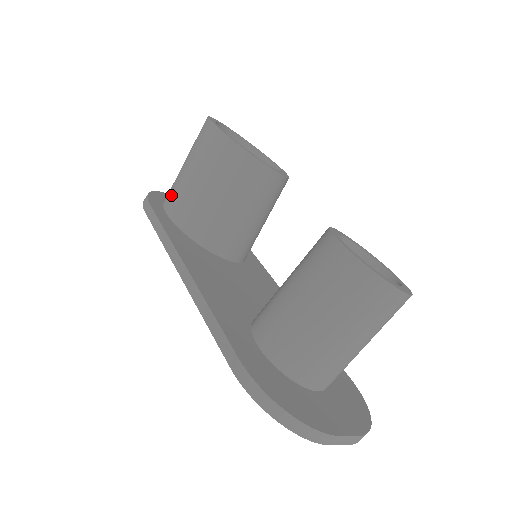
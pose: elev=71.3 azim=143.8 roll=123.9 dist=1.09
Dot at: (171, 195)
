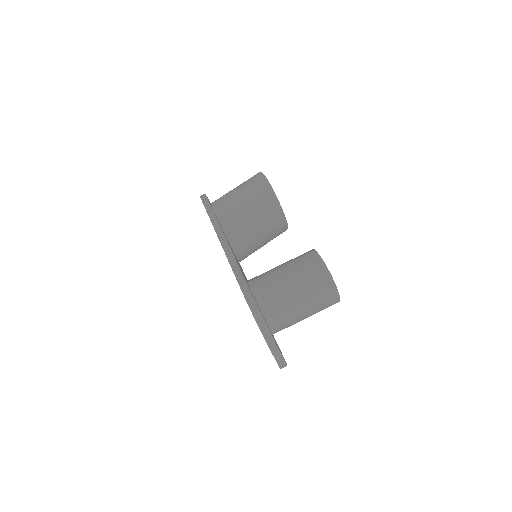
Dot at: (220, 201)
